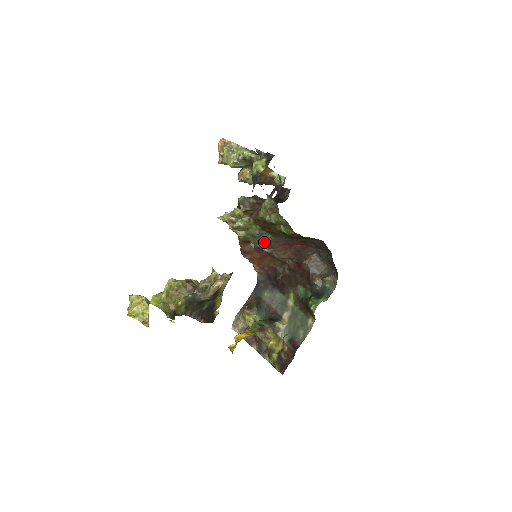
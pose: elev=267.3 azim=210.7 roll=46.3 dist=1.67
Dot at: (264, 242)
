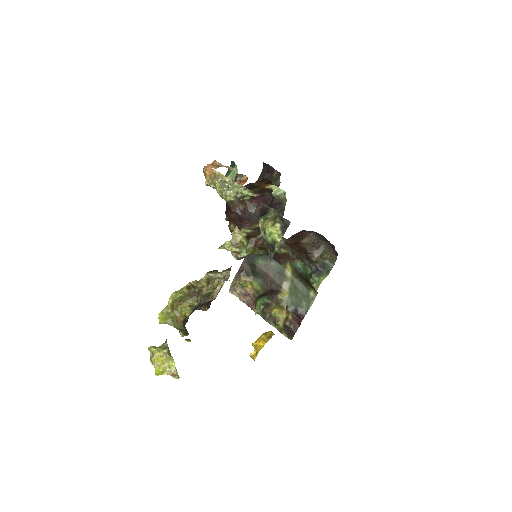
Dot at: occluded
